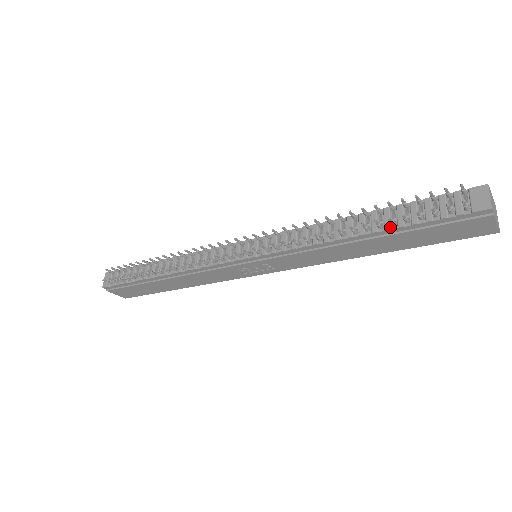
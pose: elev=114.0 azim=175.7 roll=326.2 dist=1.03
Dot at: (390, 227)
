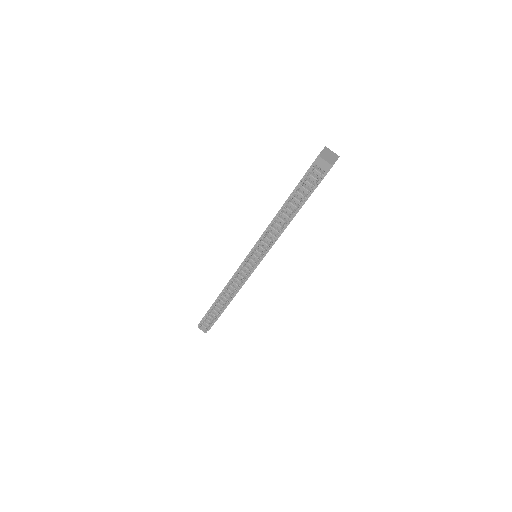
Dot at: (302, 203)
